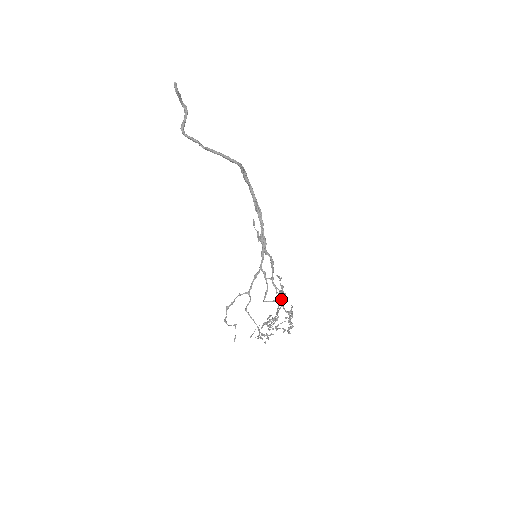
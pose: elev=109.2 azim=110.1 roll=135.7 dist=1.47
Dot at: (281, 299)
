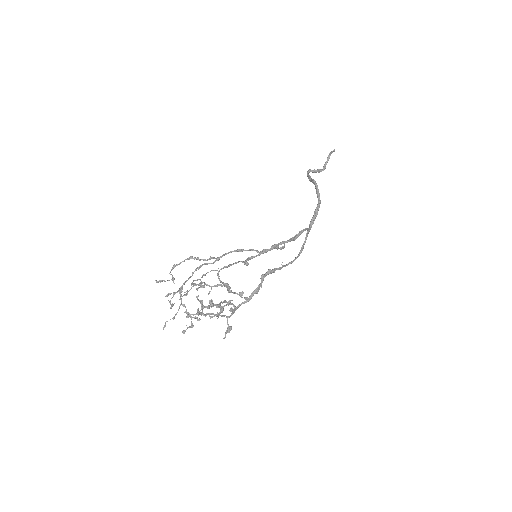
Dot at: occluded
